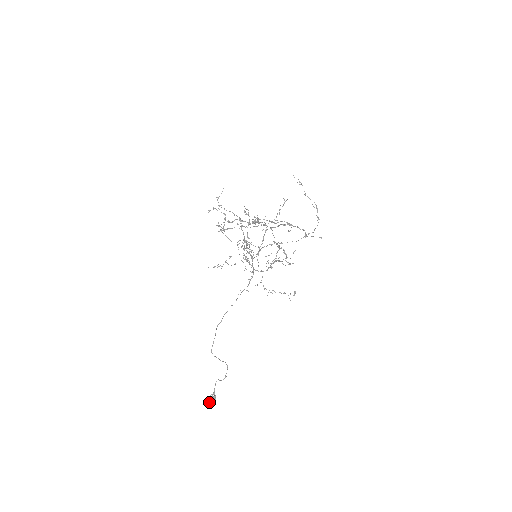
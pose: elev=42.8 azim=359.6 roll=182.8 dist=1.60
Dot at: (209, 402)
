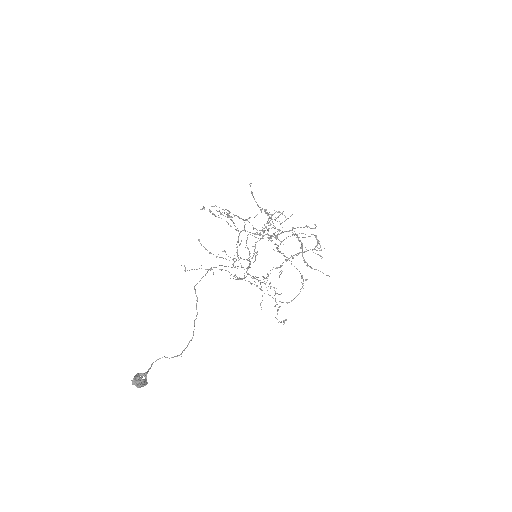
Dot at: (139, 376)
